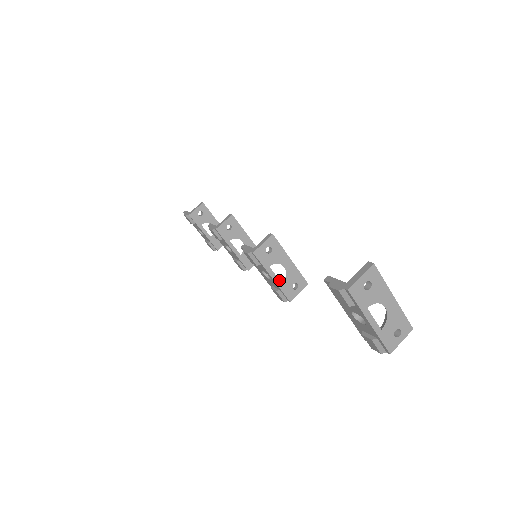
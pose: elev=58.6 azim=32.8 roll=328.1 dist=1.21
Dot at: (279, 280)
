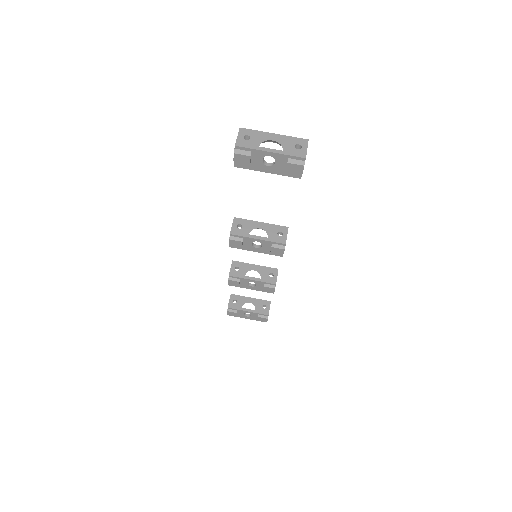
Dot at: (264, 237)
